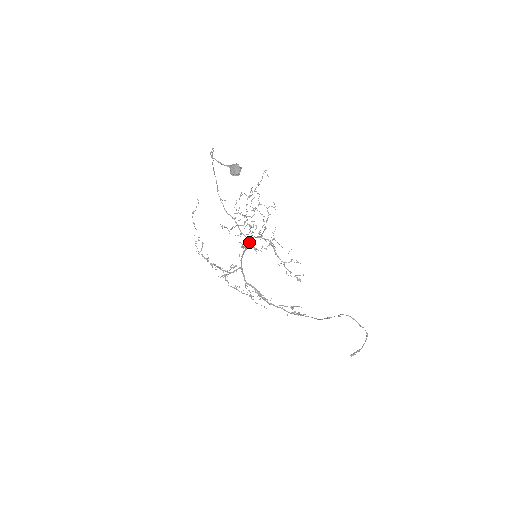
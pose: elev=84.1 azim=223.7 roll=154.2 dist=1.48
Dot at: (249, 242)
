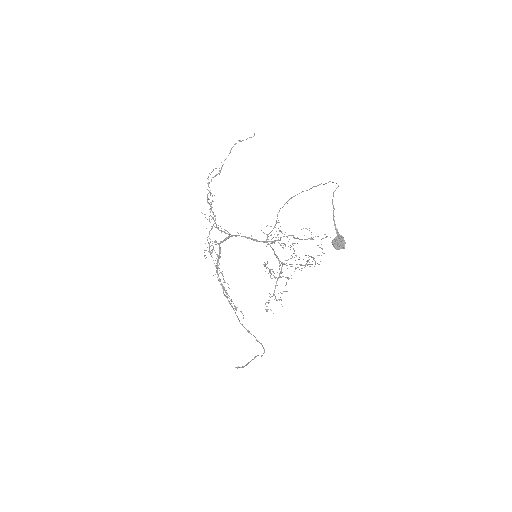
Dot at: (263, 242)
